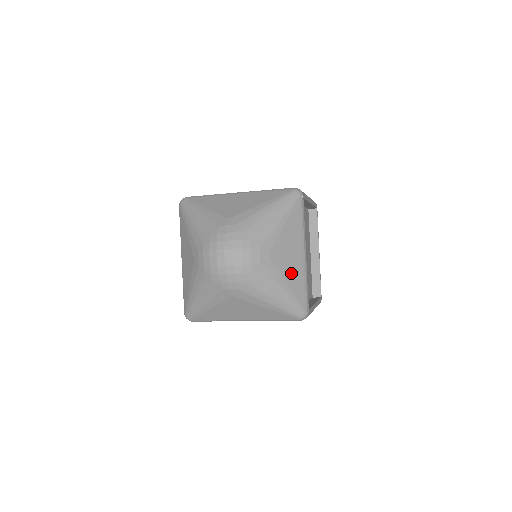
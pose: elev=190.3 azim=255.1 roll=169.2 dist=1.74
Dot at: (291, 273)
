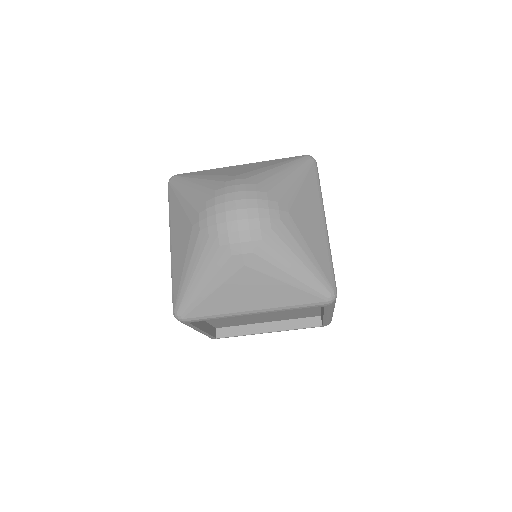
Dot at: (314, 240)
